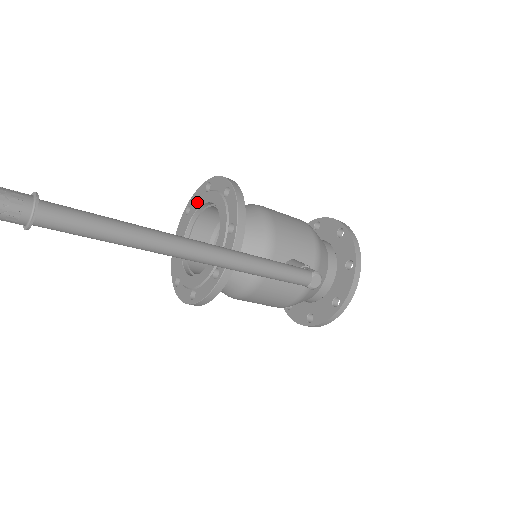
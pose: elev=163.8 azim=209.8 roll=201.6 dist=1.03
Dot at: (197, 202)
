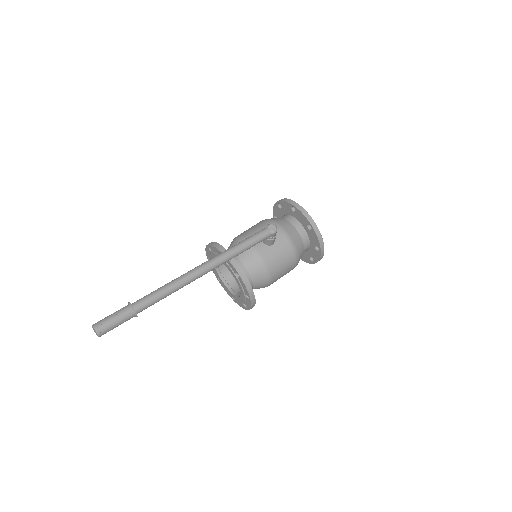
Dot at: (215, 271)
